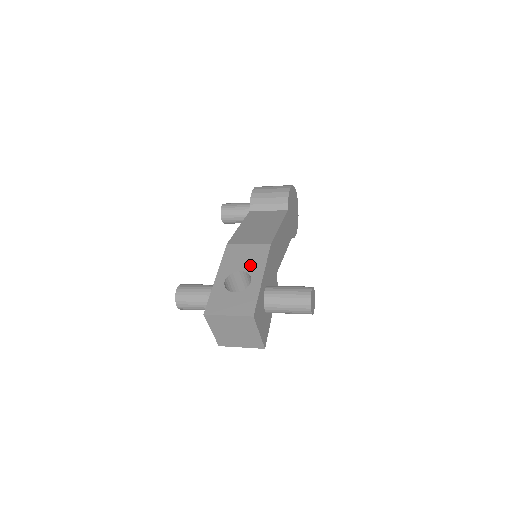
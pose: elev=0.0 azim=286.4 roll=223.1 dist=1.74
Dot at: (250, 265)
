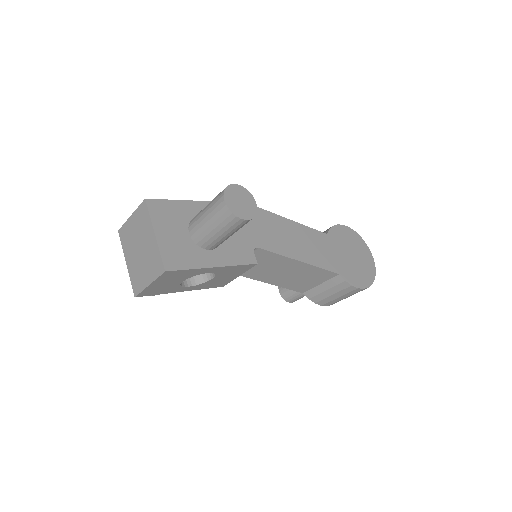
Dot at: occluded
